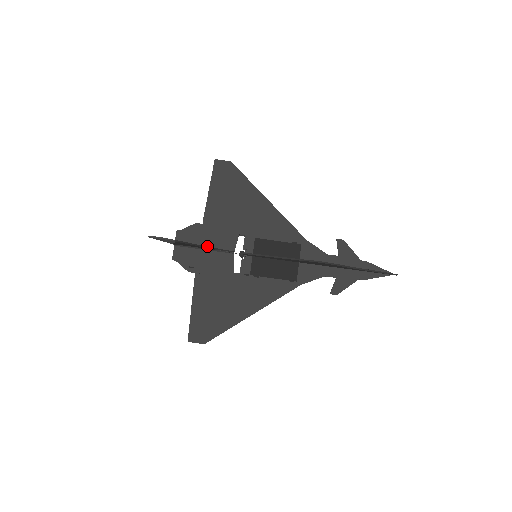
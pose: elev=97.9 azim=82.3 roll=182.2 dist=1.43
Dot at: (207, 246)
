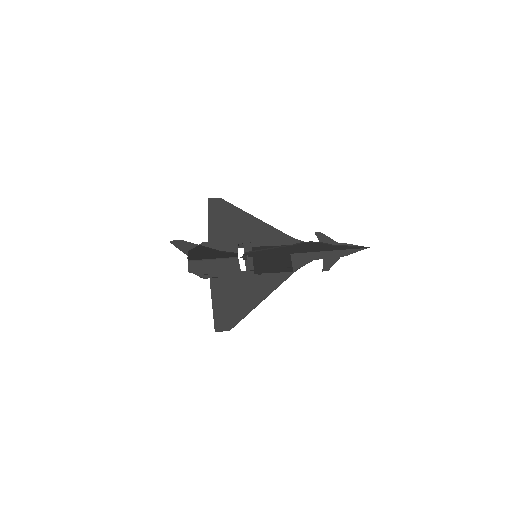
Dot at: (215, 257)
